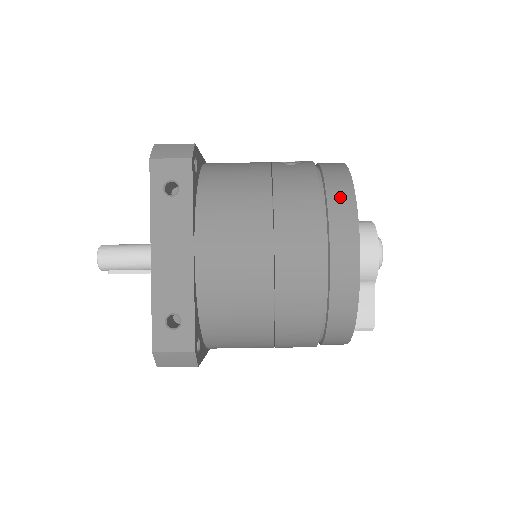
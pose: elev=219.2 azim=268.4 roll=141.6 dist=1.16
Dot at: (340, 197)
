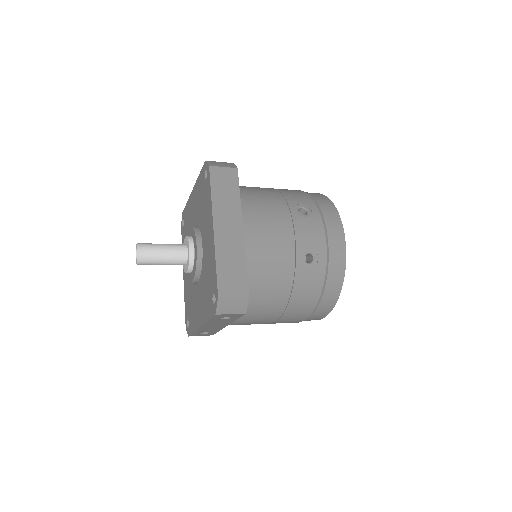
Dot at: (328, 303)
